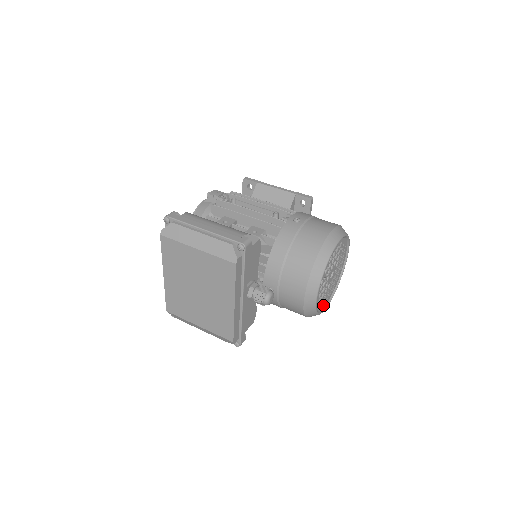
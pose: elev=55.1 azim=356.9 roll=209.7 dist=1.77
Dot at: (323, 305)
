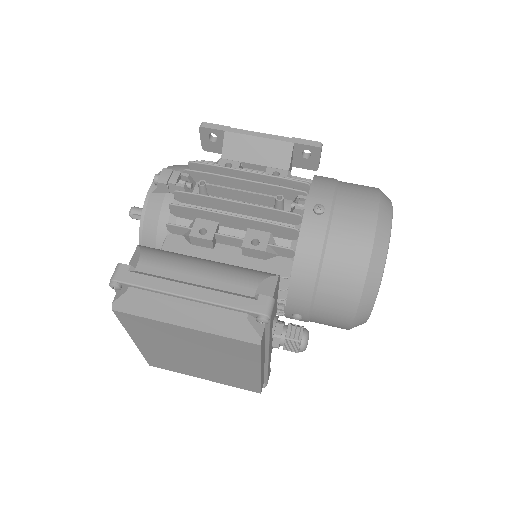
Dot at: occluded
